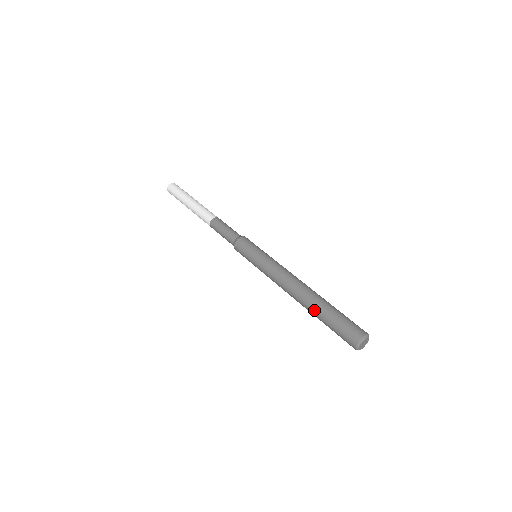
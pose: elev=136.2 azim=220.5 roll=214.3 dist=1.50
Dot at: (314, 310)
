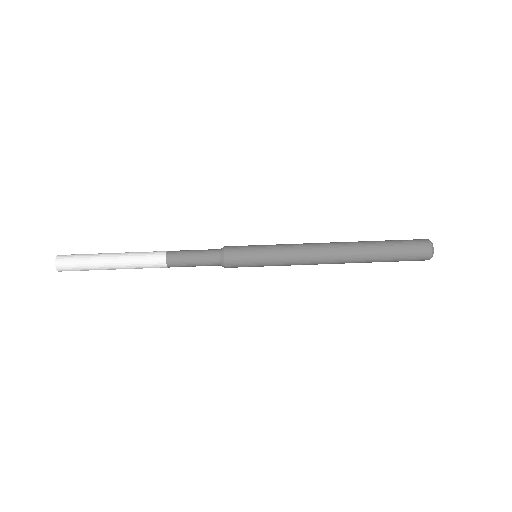
Dot at: (370, 254)
